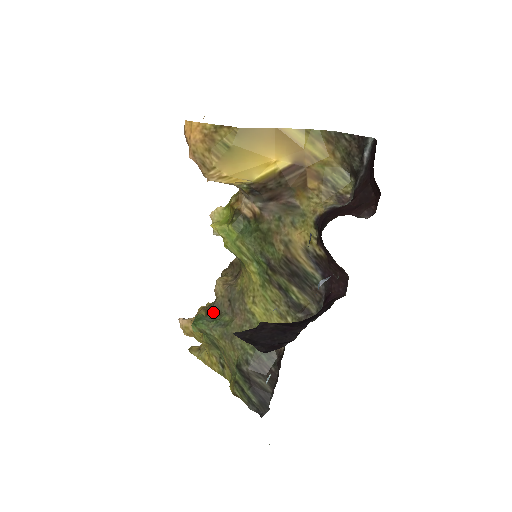
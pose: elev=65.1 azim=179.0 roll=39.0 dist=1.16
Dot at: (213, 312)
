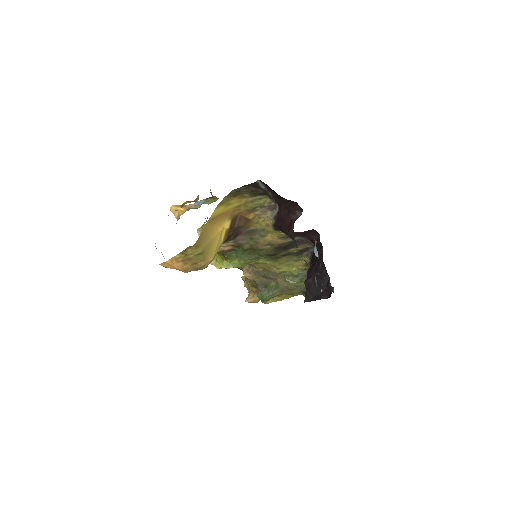
Dot at: (261, 287)
